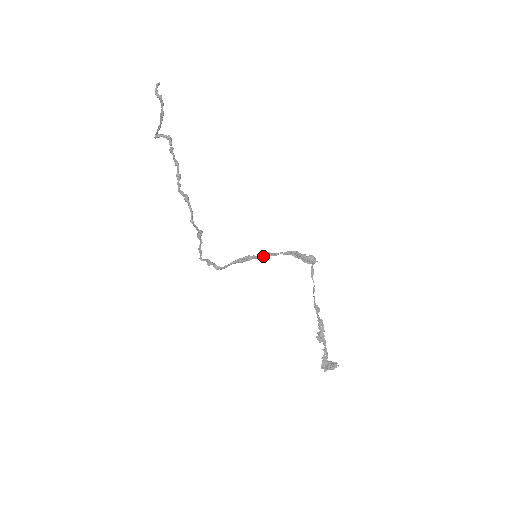
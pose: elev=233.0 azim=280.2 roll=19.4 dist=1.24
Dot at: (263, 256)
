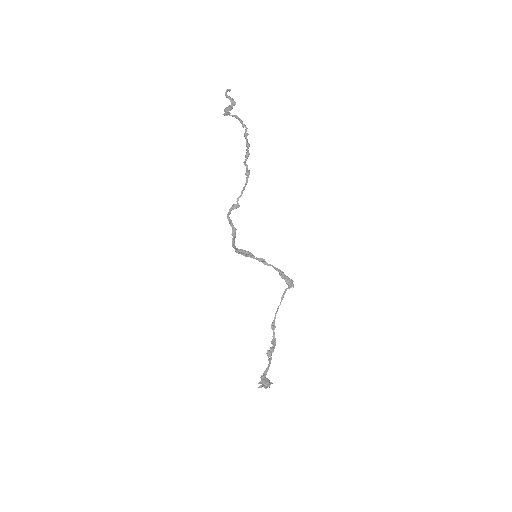
Dot at: (260, 260)
